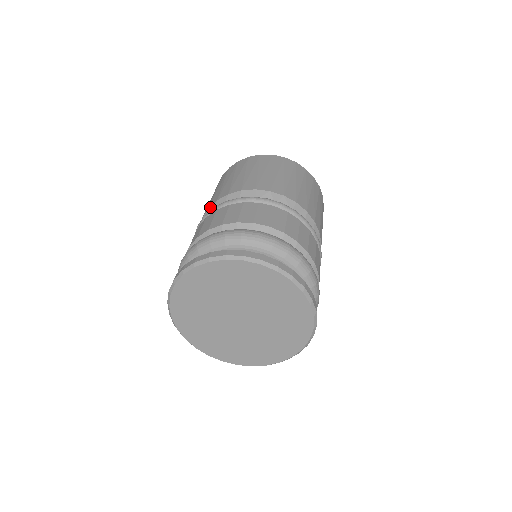
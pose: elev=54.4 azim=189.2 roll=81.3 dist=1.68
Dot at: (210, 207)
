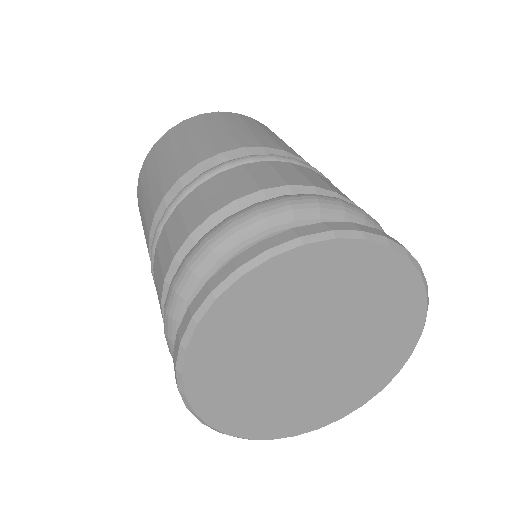
Dot at: (150, 232)
